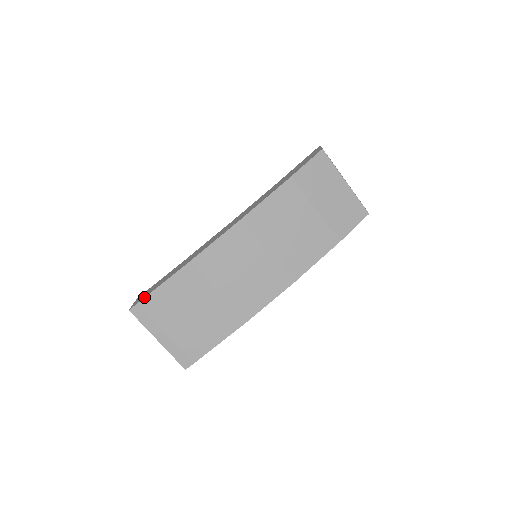
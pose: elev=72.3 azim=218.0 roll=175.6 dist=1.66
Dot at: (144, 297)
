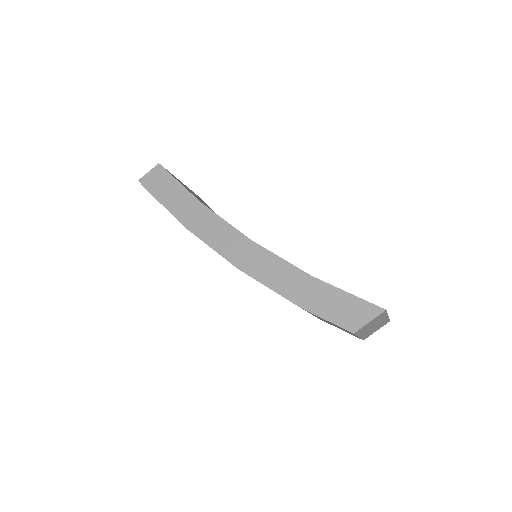
Dot at: (150, 192)
